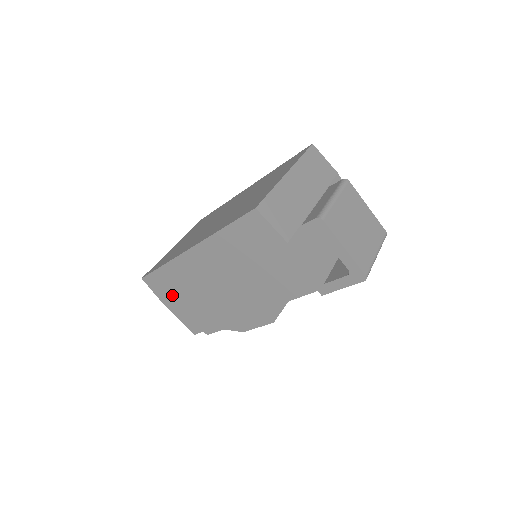
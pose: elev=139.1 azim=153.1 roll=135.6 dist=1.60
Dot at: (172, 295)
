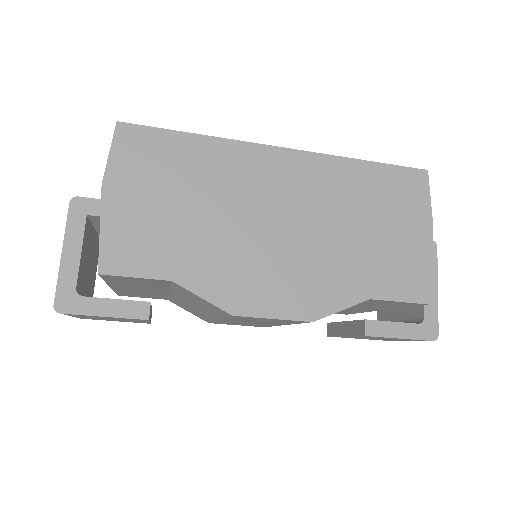
Dot at: (151, 182)
